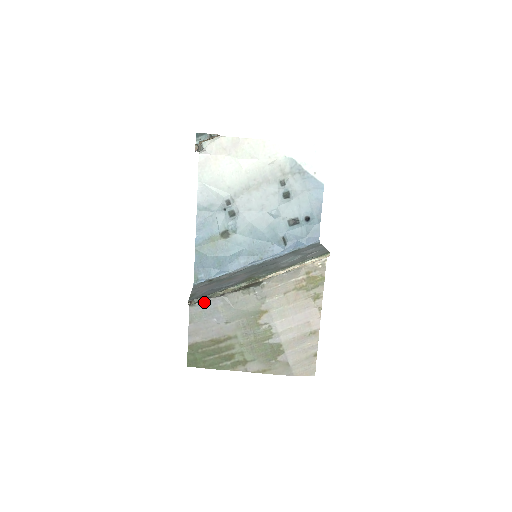
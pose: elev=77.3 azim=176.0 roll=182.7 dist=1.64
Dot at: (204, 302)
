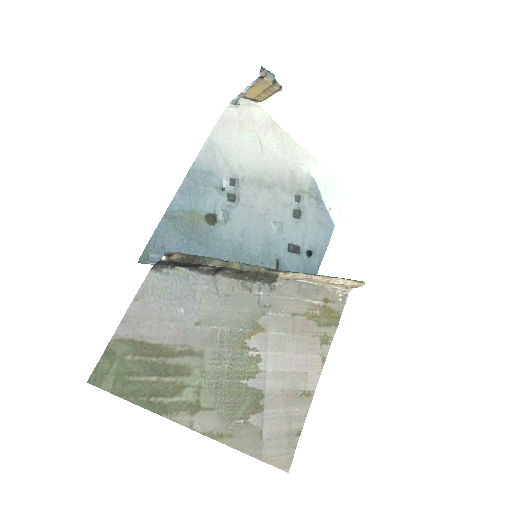
Dot at: (178, 273)
